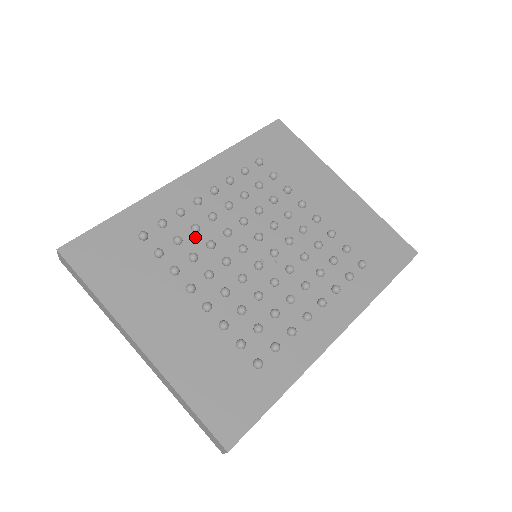
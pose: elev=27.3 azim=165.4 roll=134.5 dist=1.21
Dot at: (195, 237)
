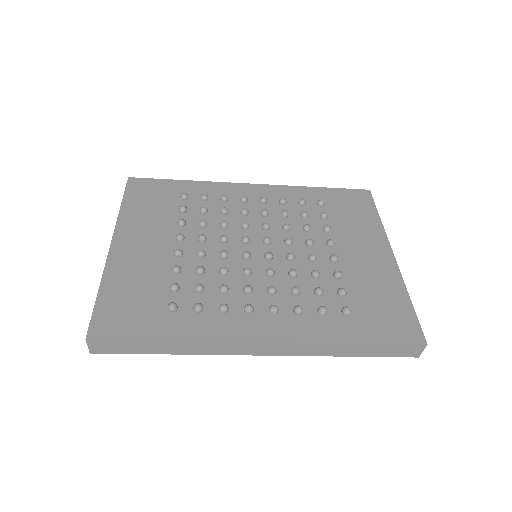
Dot at: (218, 216)
